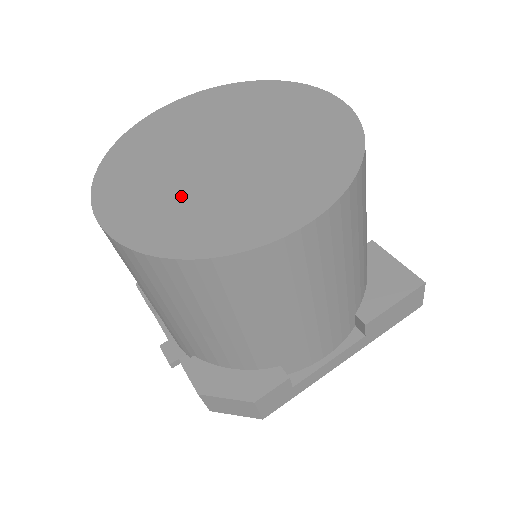
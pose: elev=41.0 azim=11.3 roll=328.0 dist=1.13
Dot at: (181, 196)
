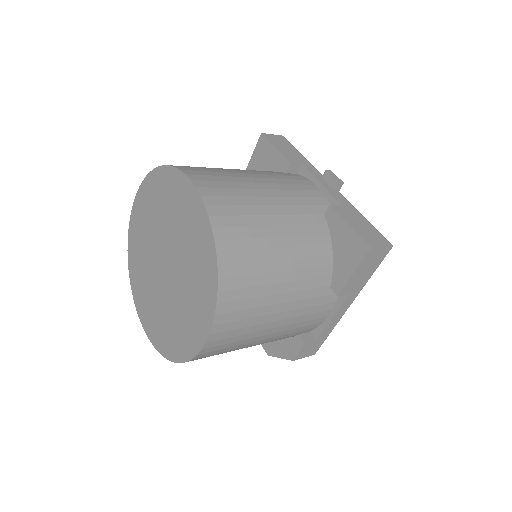
Dot at: (161, 309)
